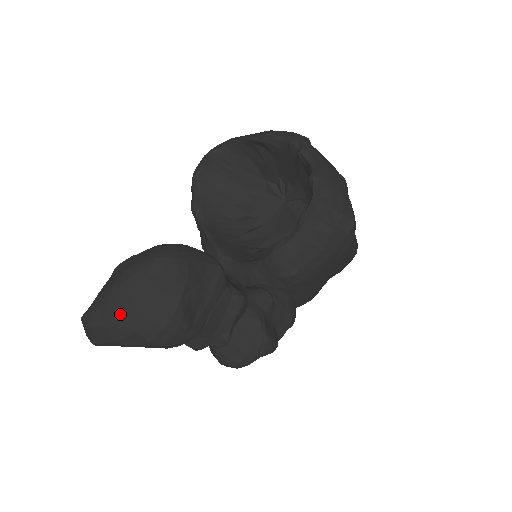
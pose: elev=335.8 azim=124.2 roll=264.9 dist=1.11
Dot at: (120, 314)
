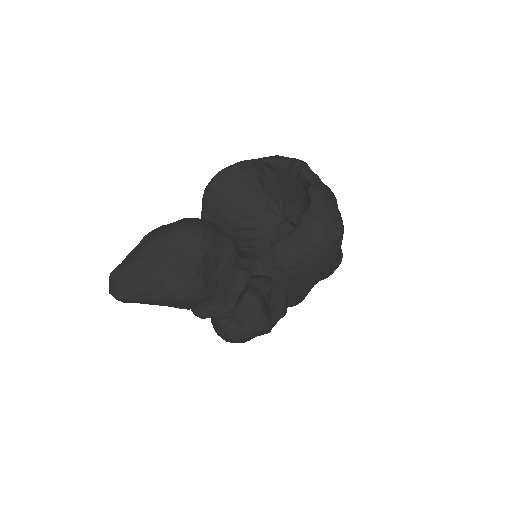
Dot at: (148, 268)
